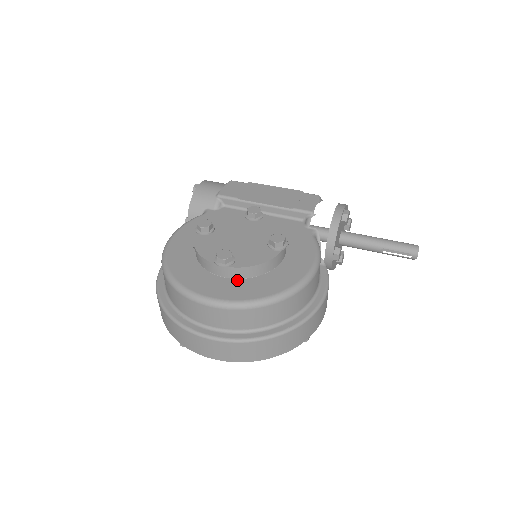
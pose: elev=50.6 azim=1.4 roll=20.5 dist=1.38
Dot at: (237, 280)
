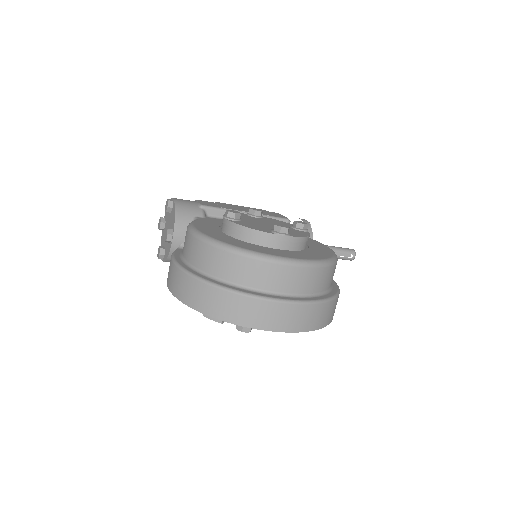
Dot at: (294, 250)
